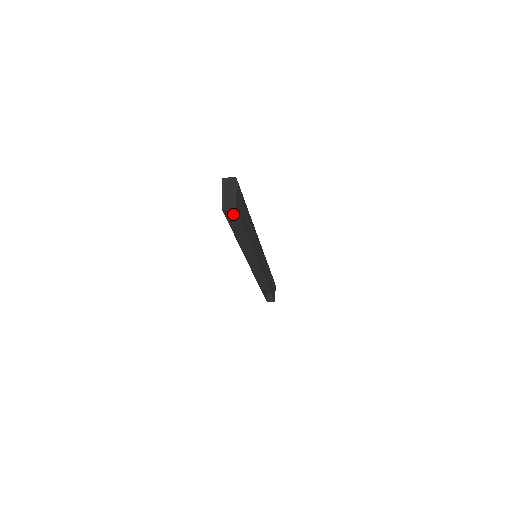
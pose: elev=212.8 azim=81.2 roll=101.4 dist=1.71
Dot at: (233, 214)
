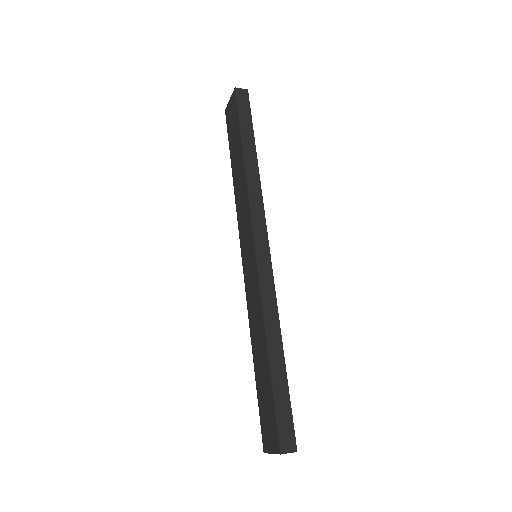
Dot at: occluded
